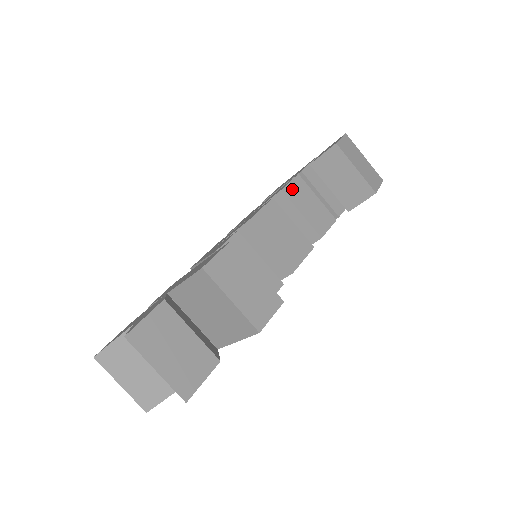
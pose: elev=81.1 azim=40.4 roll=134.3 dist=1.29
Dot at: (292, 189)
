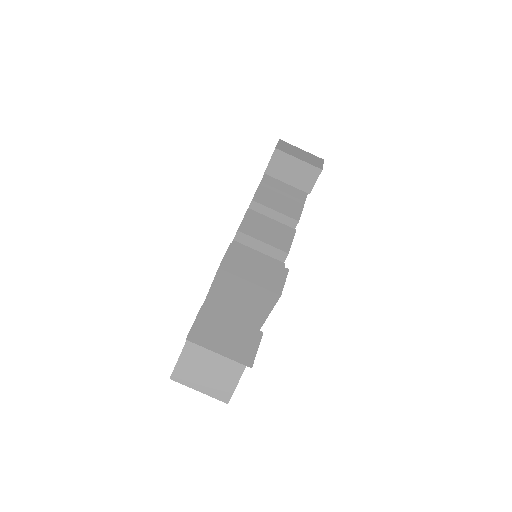
Dot at: (260, 196)
